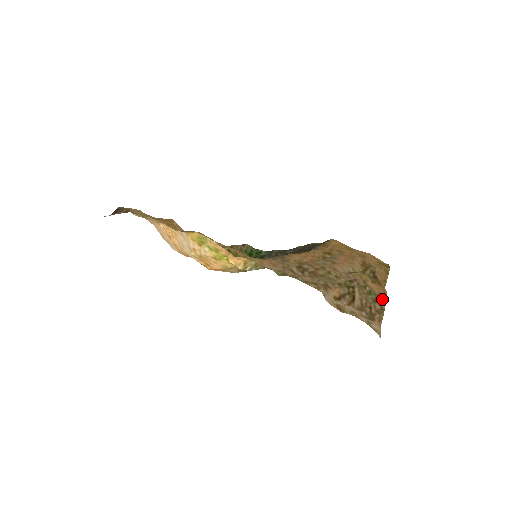
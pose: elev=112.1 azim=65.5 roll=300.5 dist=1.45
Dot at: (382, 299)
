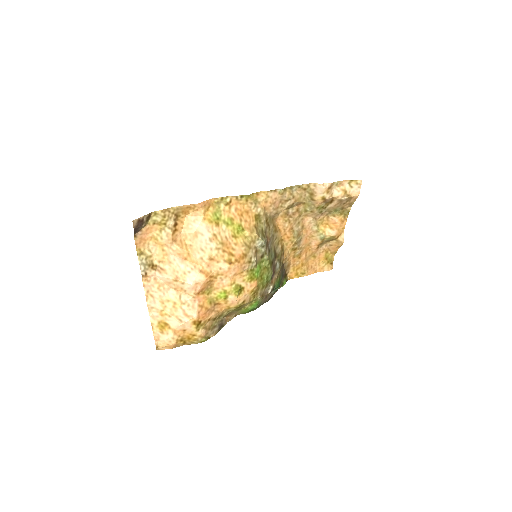
Dot at: (345, 214)
